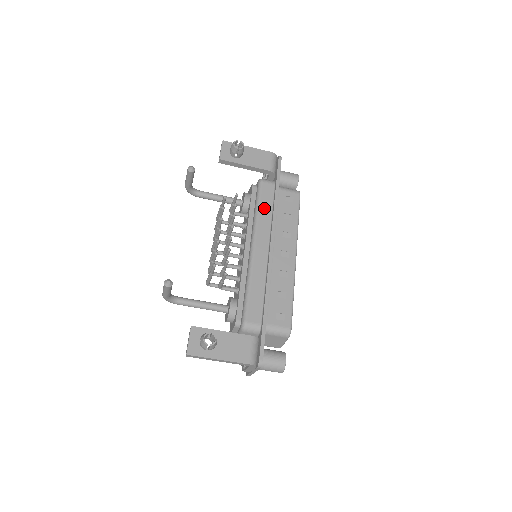
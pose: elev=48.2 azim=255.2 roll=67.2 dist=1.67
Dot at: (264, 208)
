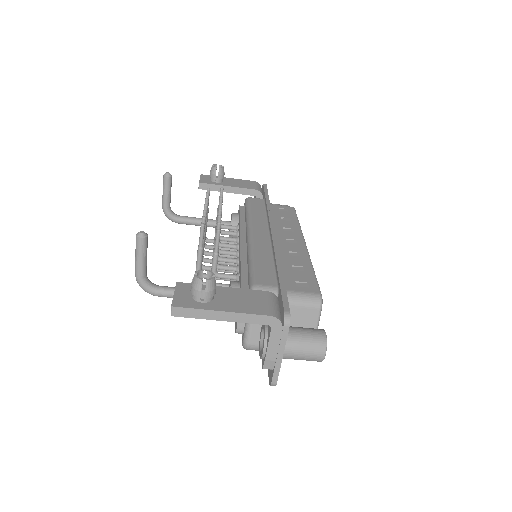
Dot at: (256, 211)
